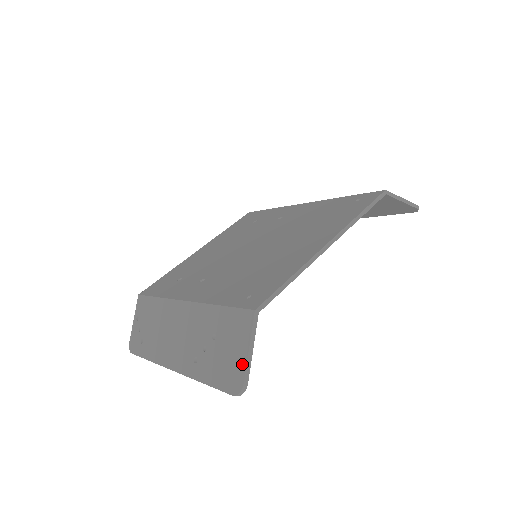
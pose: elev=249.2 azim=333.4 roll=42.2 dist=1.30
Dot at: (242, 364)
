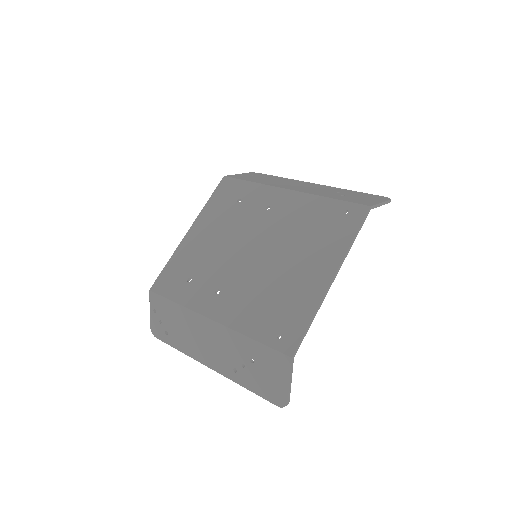
Dot at: (284, 390)
